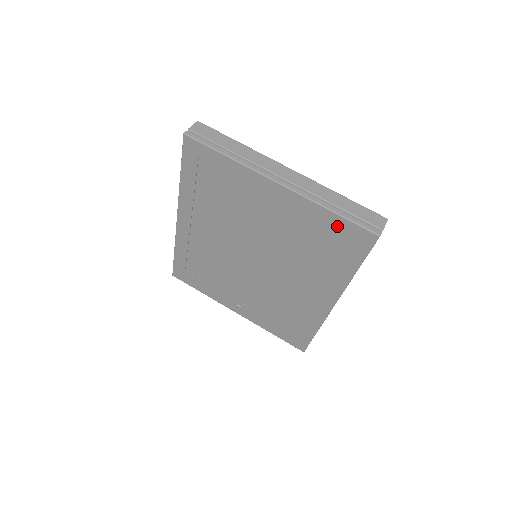
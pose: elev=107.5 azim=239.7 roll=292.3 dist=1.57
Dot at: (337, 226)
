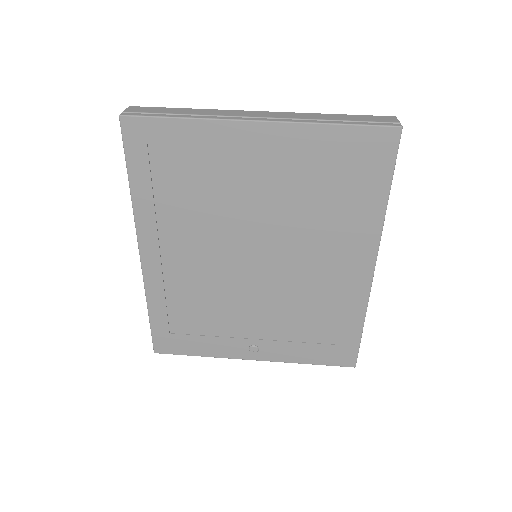
Dot at: (347, 143)
